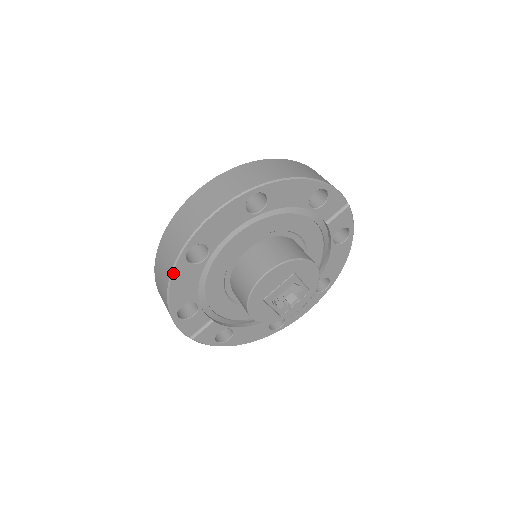
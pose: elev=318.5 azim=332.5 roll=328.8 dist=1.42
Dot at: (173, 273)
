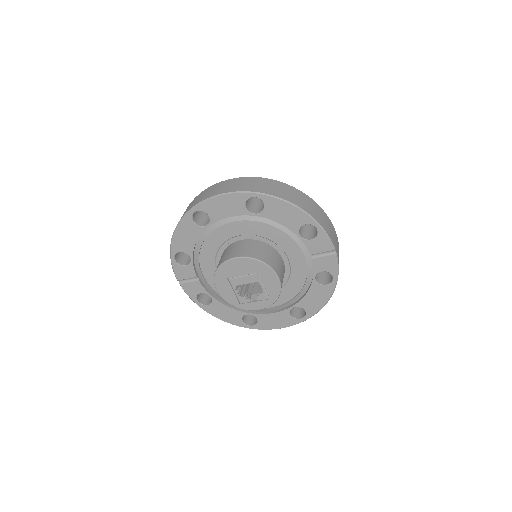
Dot at: (180, 222)
